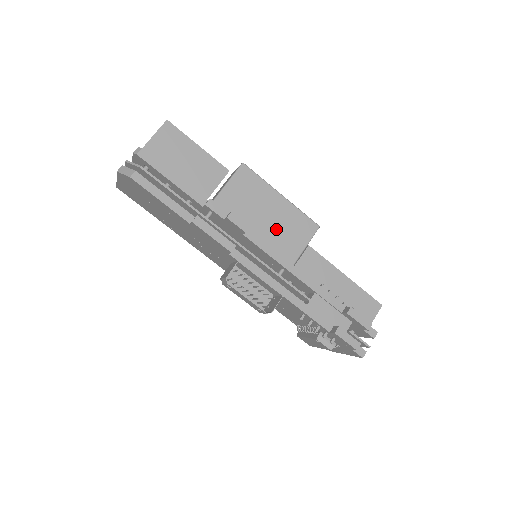
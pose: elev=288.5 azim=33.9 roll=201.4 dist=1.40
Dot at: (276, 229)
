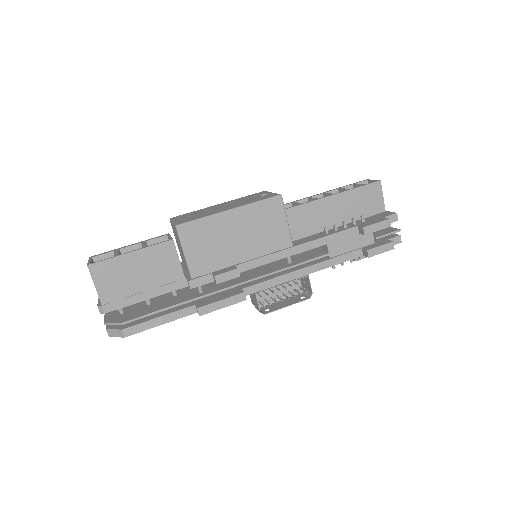
Dot at: (254, 239)
